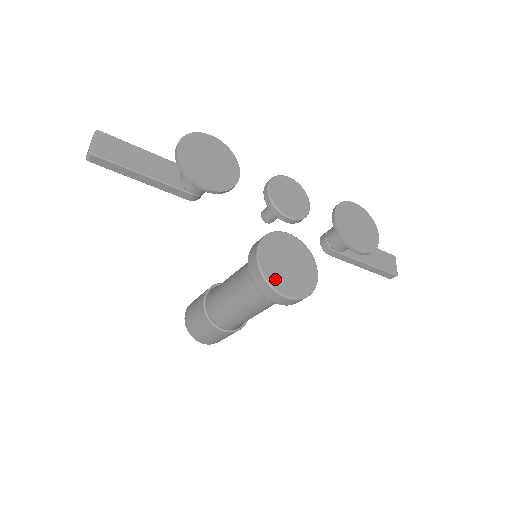
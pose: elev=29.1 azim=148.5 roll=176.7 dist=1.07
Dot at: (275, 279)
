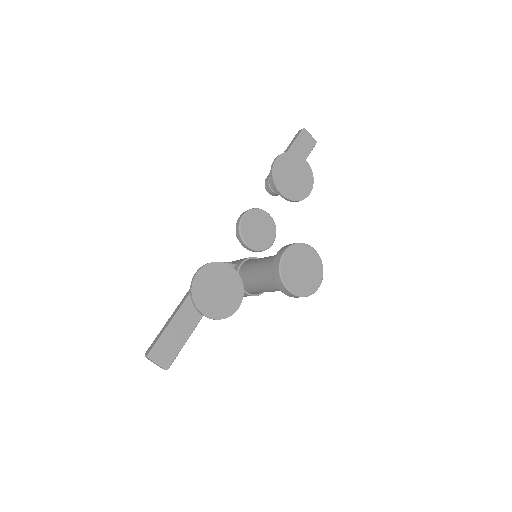
Dot at: (308, 289)
